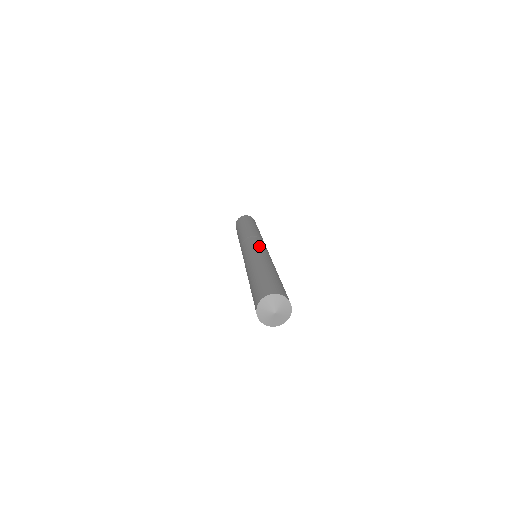
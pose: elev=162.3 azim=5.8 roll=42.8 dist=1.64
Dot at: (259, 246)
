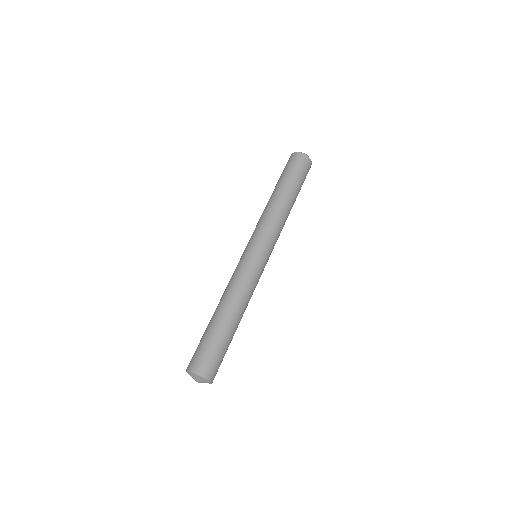
Dot at: (264, 266)
